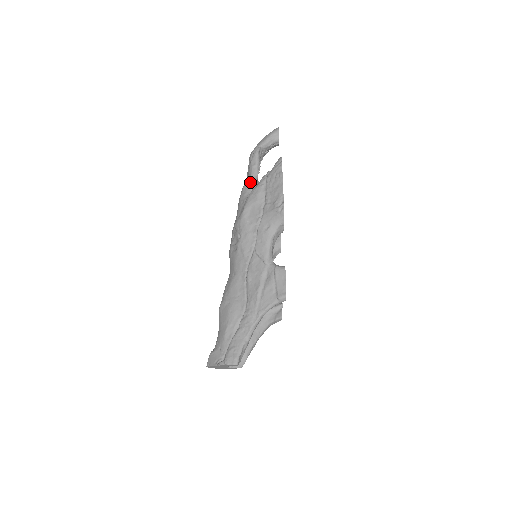
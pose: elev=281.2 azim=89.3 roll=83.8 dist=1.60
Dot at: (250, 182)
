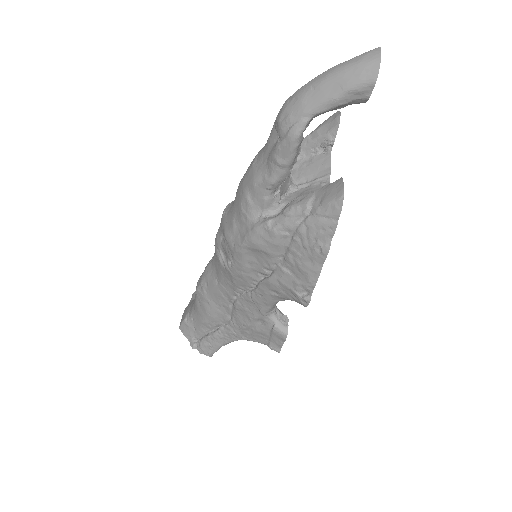
Dot at: (266, 191)
